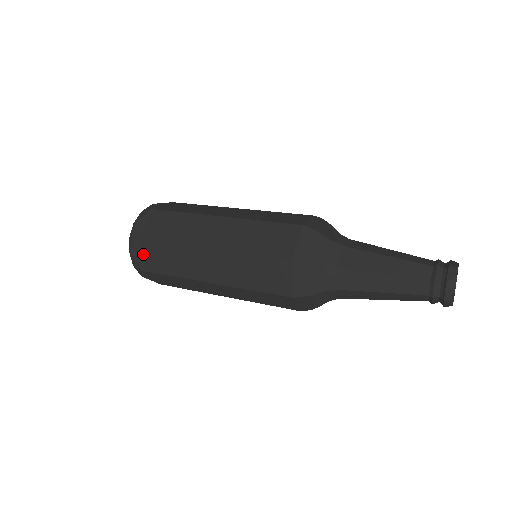
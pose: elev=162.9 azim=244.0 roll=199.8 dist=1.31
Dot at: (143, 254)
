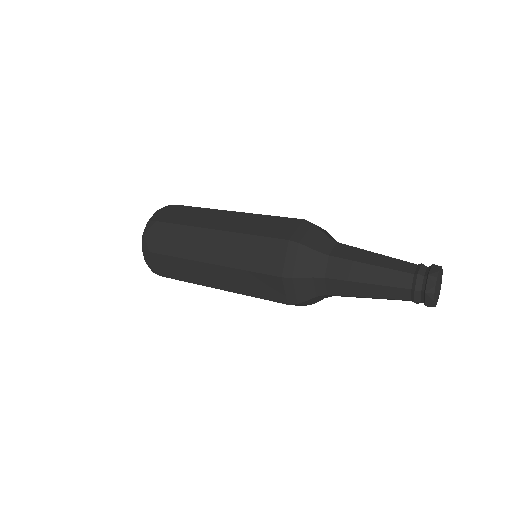
Dot at: (156, 264)
